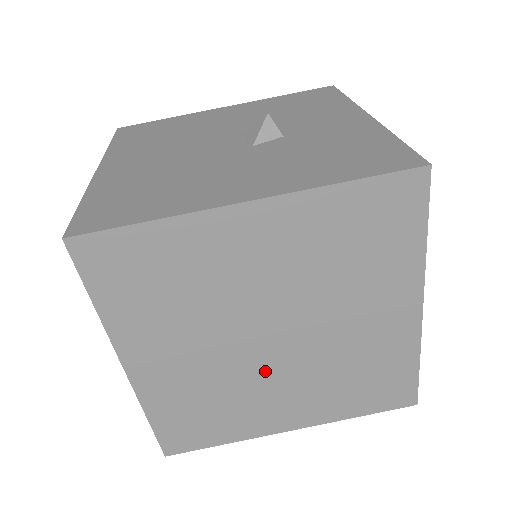
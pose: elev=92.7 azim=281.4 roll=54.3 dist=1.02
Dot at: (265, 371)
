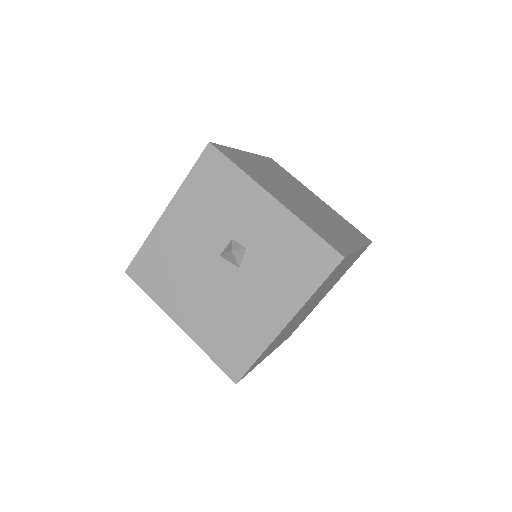
Dot at: (312, 306)
